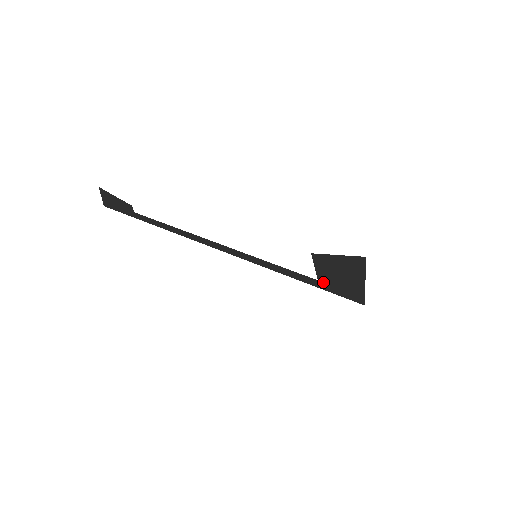
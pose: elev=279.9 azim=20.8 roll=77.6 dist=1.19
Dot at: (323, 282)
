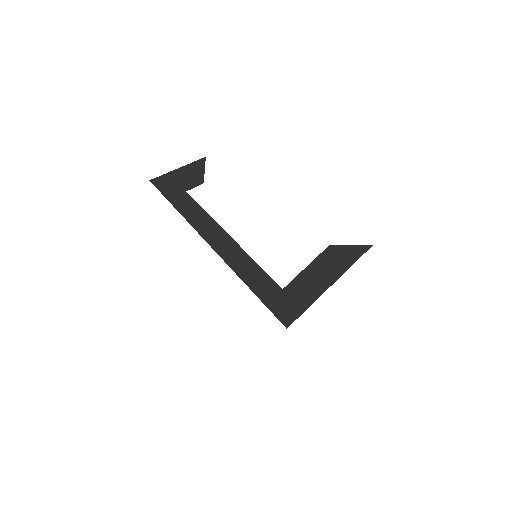
Dot at: (285, 292)
